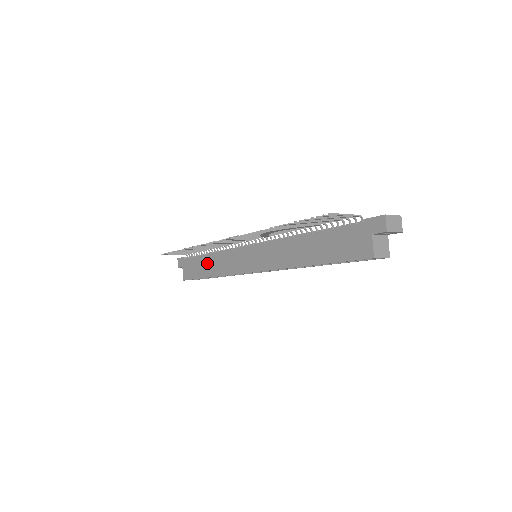
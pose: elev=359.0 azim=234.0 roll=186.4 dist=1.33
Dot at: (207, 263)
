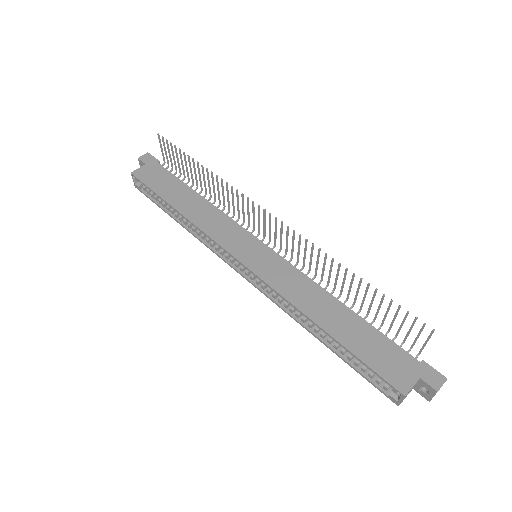
Dot at: (187, 197)
